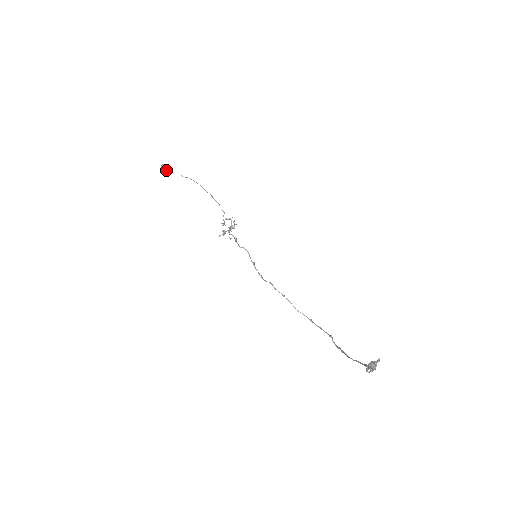
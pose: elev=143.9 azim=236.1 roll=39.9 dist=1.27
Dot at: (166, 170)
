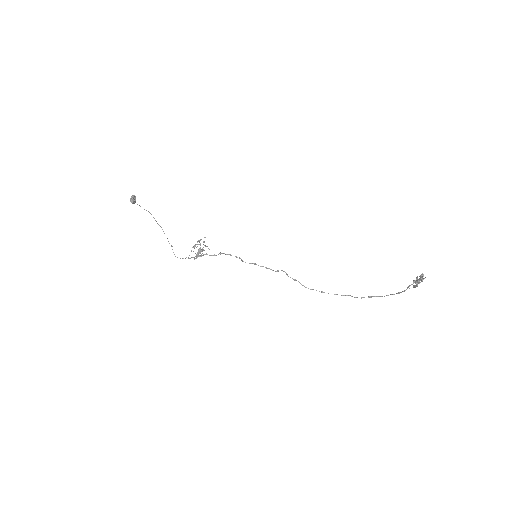
Dot at: (135, 201)
